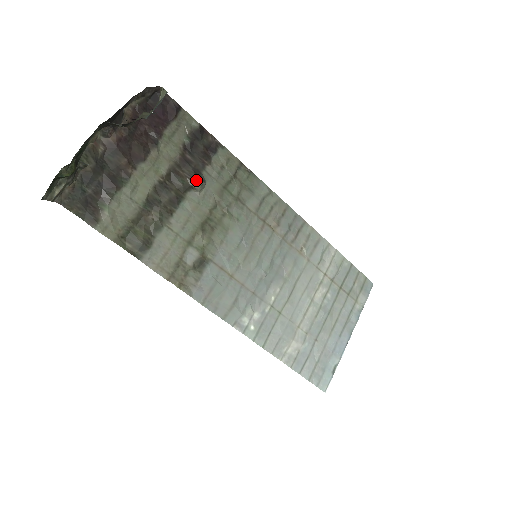
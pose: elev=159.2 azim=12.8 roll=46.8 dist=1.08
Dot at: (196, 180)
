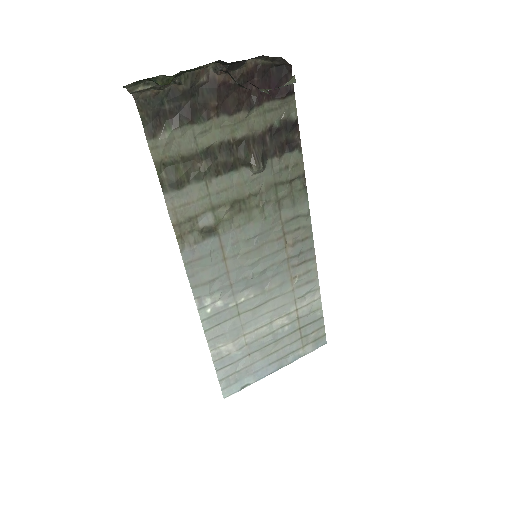
Dot at: (259, 162)
